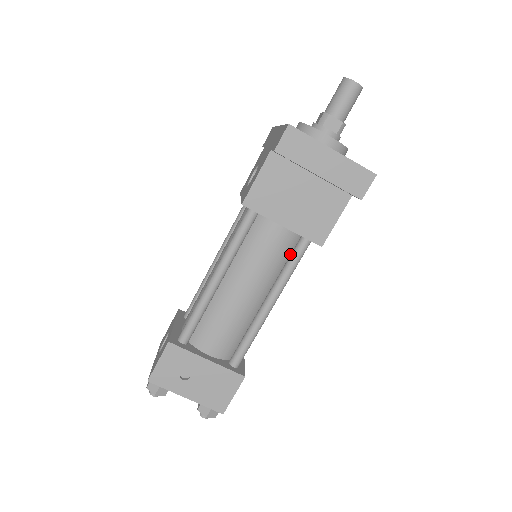
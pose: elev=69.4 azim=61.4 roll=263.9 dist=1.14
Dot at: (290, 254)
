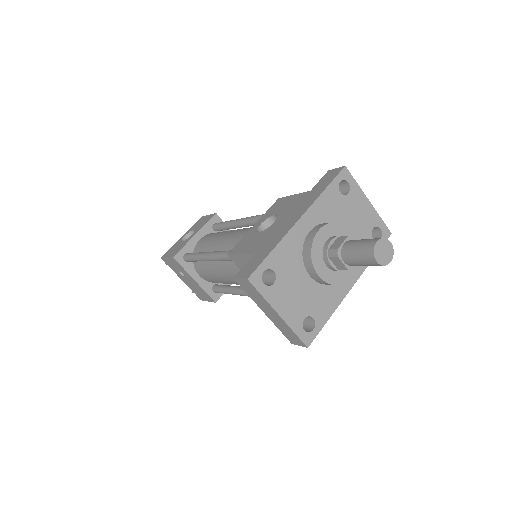
Dot at: occluded
